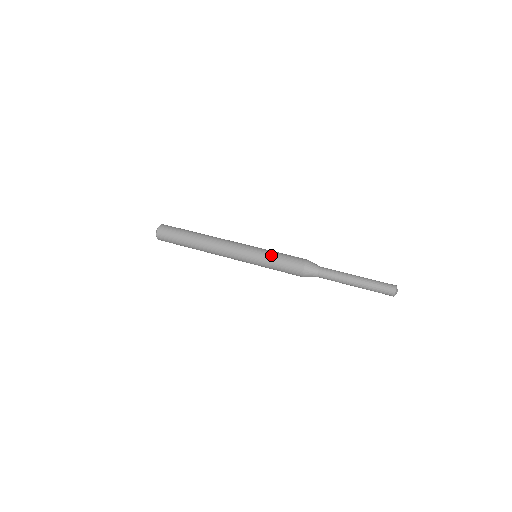
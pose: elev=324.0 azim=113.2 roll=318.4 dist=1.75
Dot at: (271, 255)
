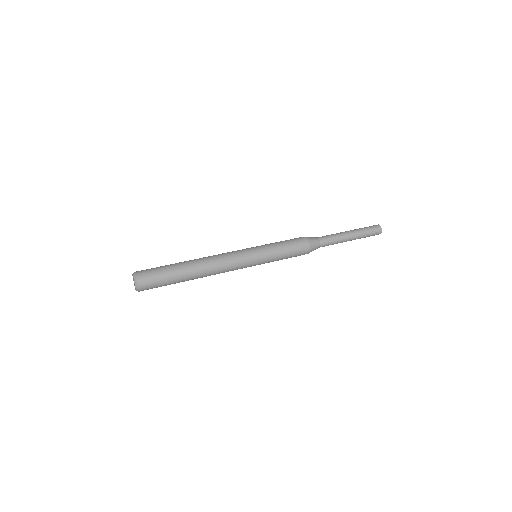
Dot at: (274, 247)
